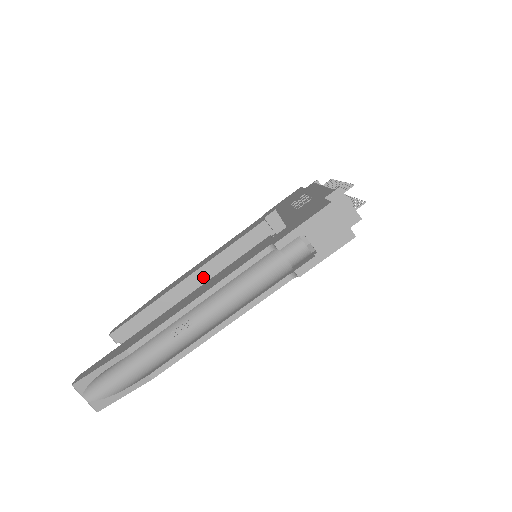
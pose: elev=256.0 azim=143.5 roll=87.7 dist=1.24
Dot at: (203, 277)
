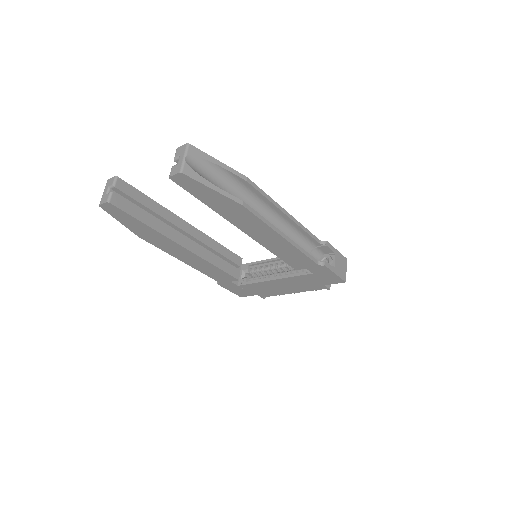
Dot at: (196, 236)
